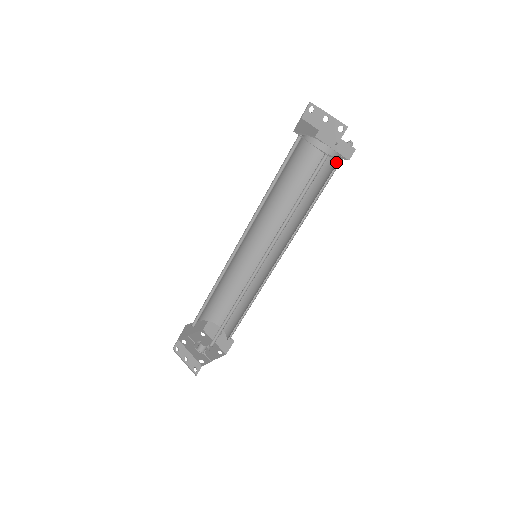
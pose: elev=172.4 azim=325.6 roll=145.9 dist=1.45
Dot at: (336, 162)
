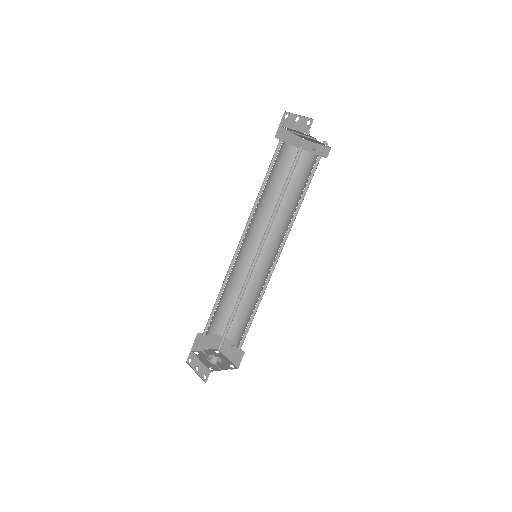
Dot at: (315, 161)
